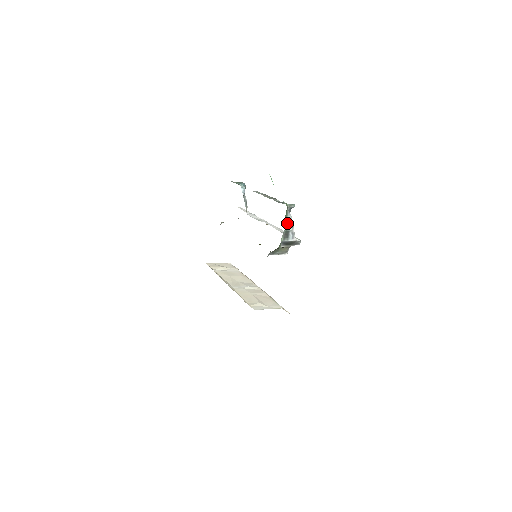
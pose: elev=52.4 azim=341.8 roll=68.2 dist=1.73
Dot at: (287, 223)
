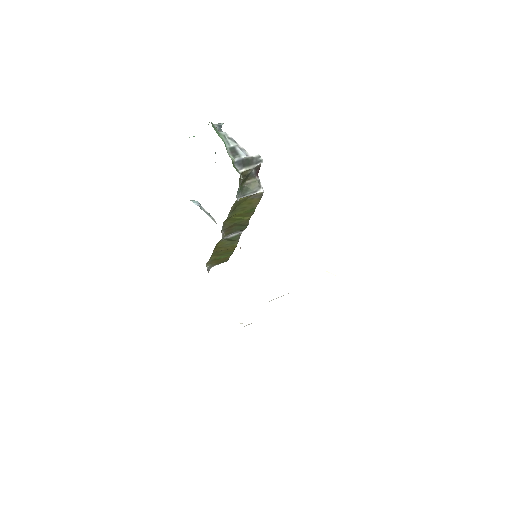
Dot at: (224, 139)
